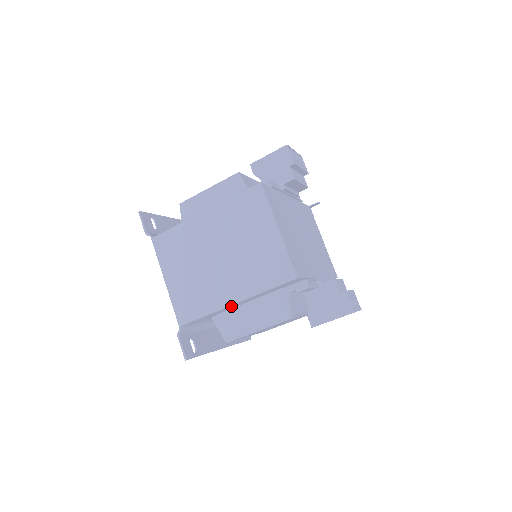
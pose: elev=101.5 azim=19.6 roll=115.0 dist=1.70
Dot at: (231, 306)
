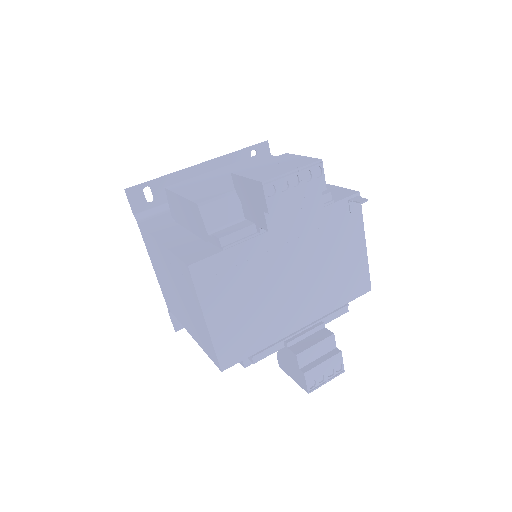
Dot at: occluded
